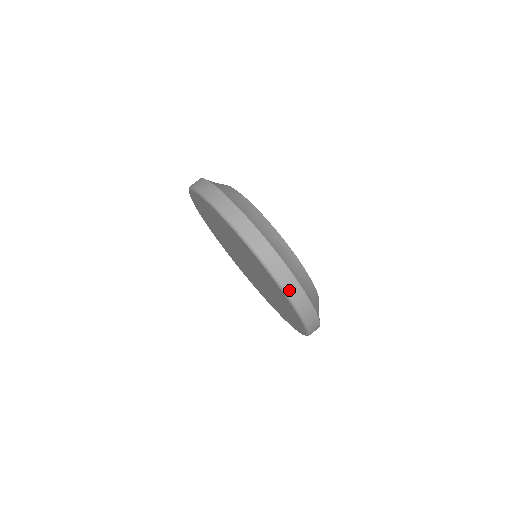
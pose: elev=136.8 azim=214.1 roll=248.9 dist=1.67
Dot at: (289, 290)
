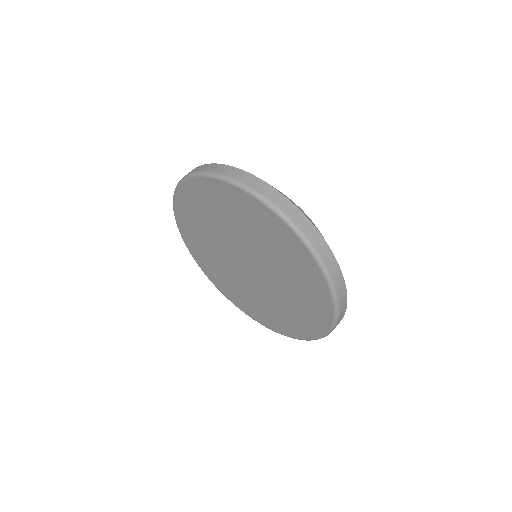
Dot at: (336, 284)
